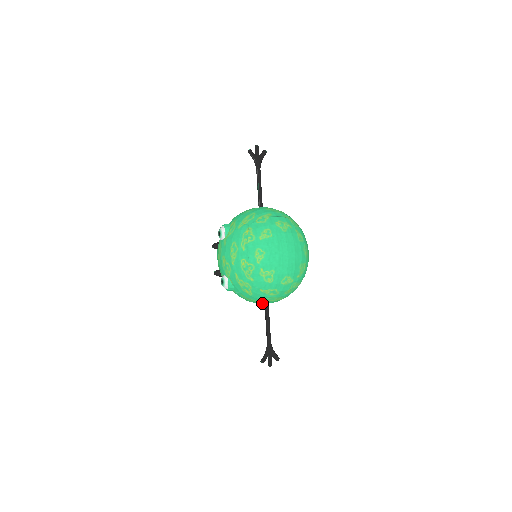
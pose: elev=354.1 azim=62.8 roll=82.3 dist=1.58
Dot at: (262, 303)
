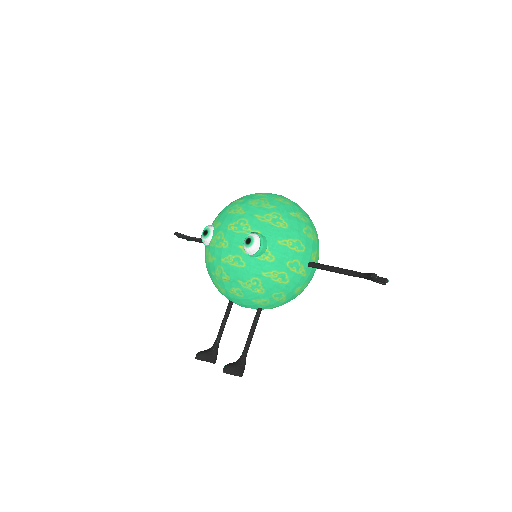
Dot at: (305, 253)
